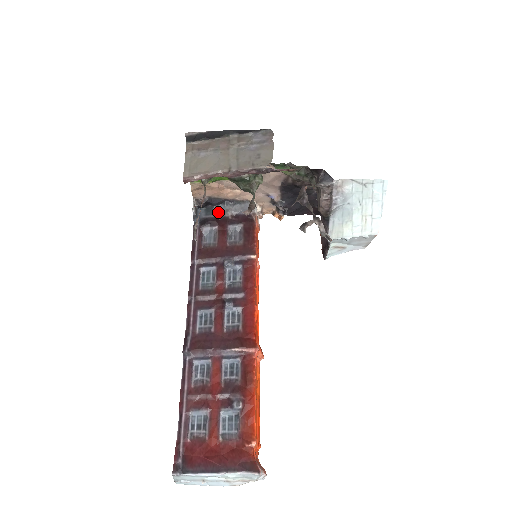
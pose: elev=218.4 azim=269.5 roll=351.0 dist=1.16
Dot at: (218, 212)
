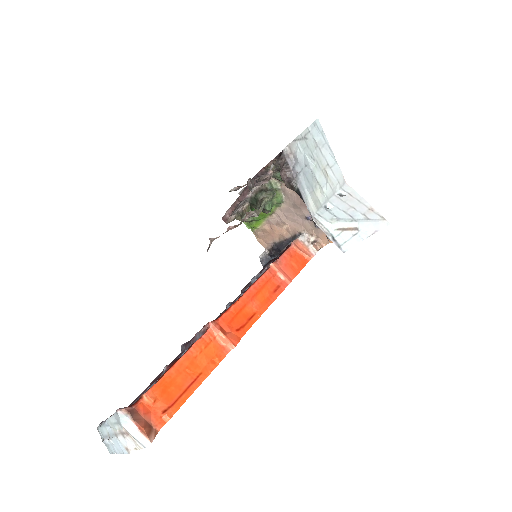
Dot at: occluded
